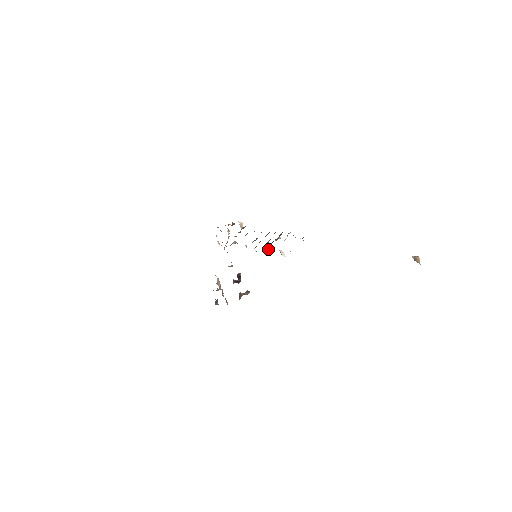
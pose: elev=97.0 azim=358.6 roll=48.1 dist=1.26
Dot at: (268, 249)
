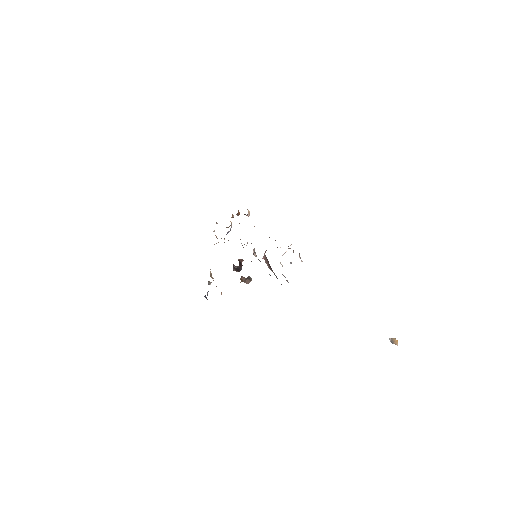
Dot at: (265, 260)
